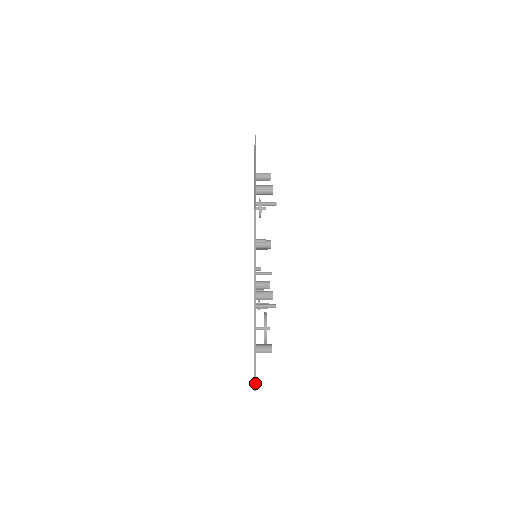
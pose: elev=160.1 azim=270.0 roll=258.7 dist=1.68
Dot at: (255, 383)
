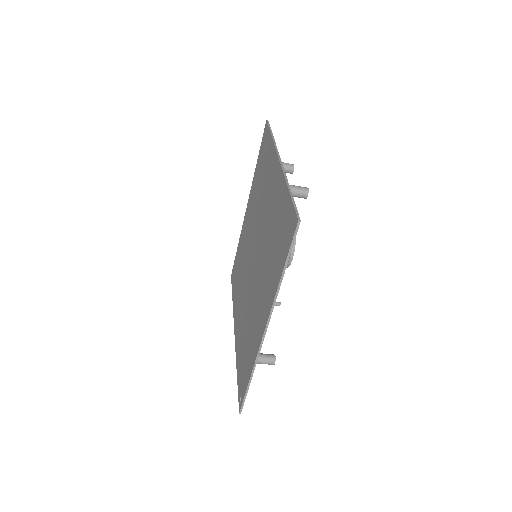
Dot at: (297, 212)
